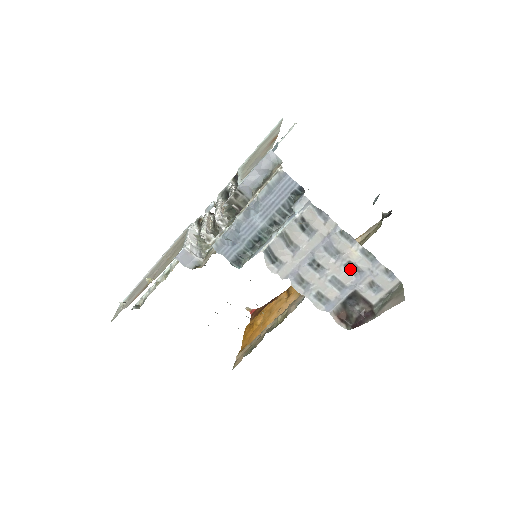
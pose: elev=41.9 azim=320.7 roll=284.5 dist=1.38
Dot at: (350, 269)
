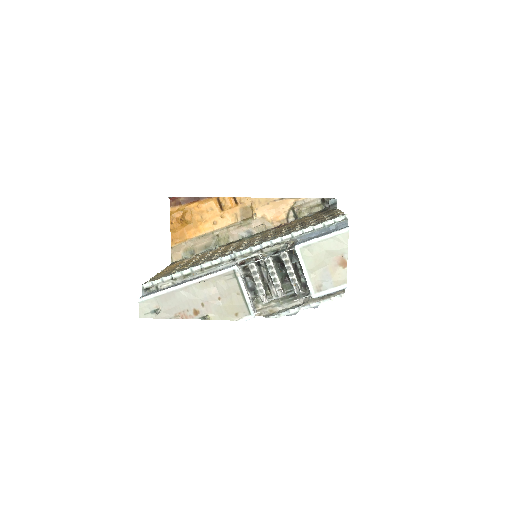
Dot at: occluded
